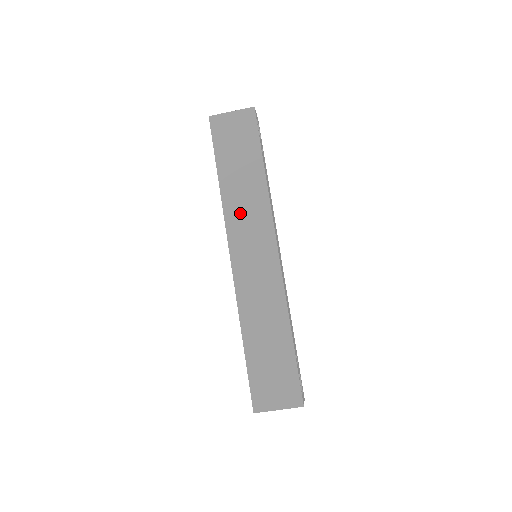
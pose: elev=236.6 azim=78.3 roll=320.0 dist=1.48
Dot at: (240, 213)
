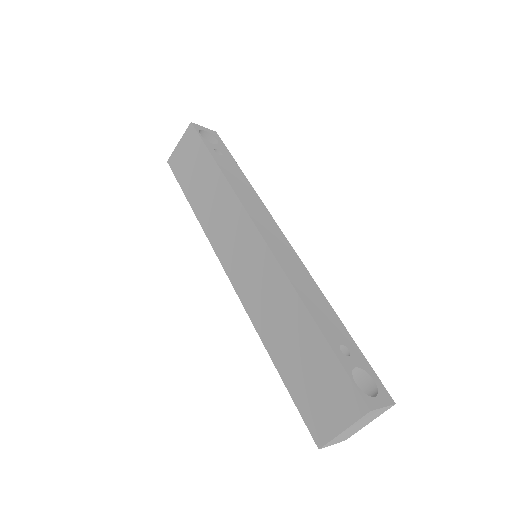
Dot at: (217, 223)
